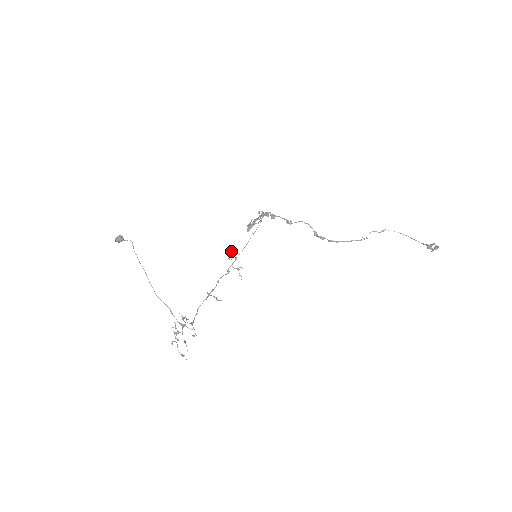
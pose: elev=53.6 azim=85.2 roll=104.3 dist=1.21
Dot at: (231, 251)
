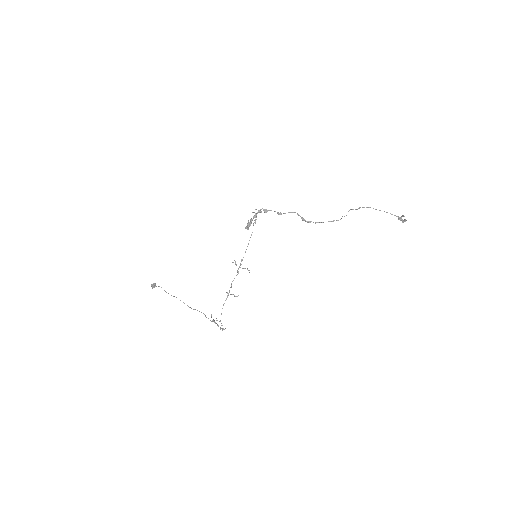
Dot at: (235, 261)
